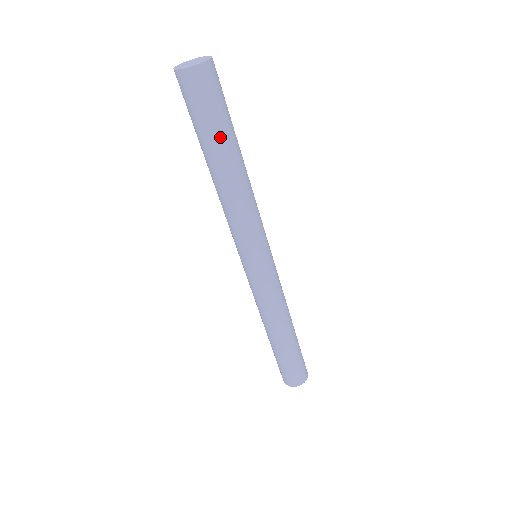
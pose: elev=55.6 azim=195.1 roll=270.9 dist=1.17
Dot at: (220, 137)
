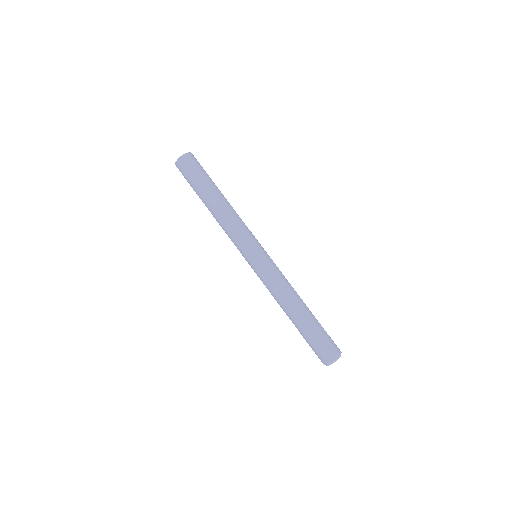
Dot at: (209, 182)
